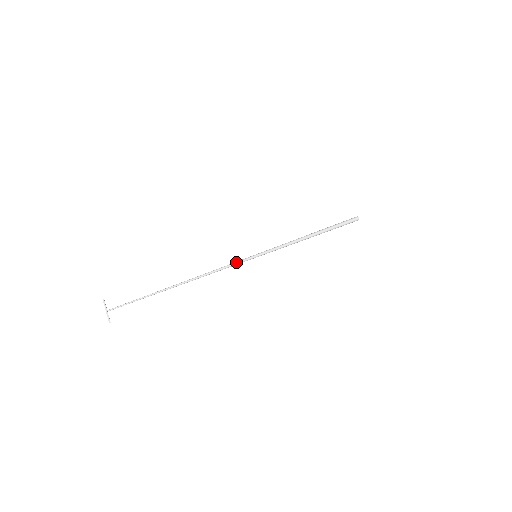
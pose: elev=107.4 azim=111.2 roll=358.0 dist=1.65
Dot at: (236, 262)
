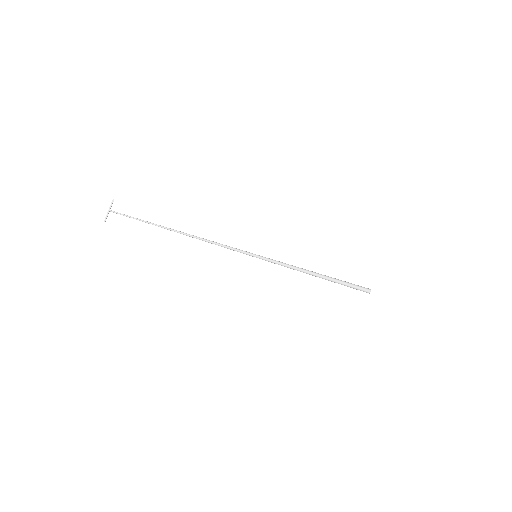
Dot at: (236, 248)
